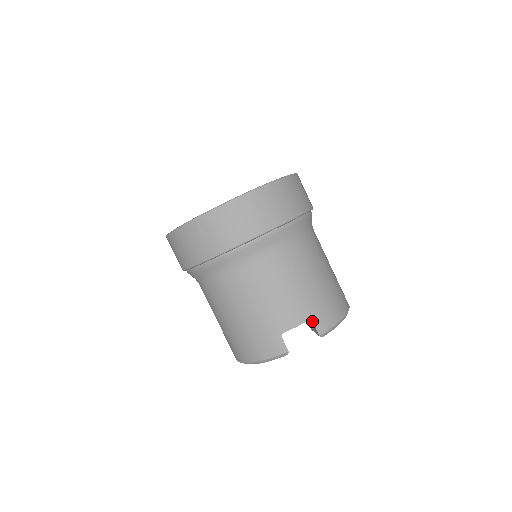
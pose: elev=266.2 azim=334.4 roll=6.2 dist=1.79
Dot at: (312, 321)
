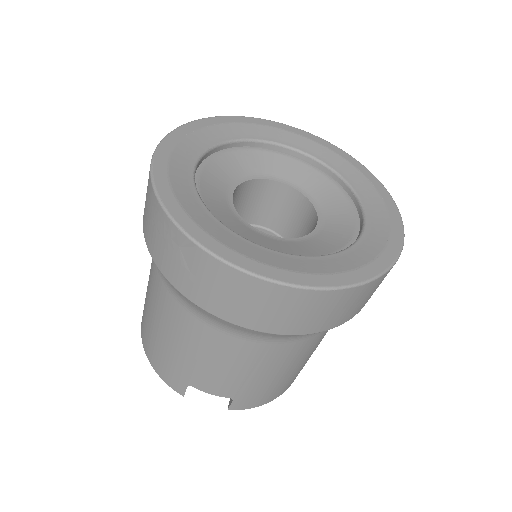
Dot at: (233, 399)
